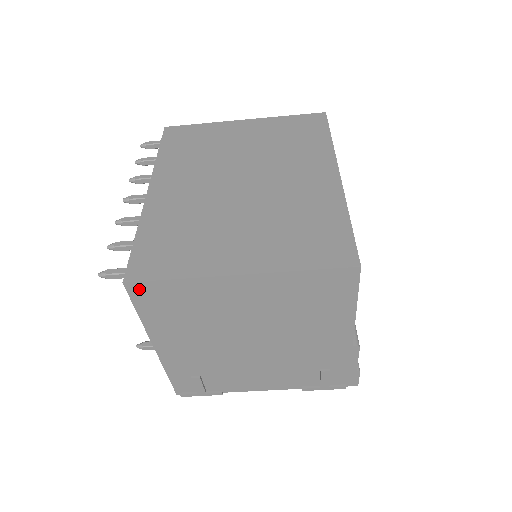
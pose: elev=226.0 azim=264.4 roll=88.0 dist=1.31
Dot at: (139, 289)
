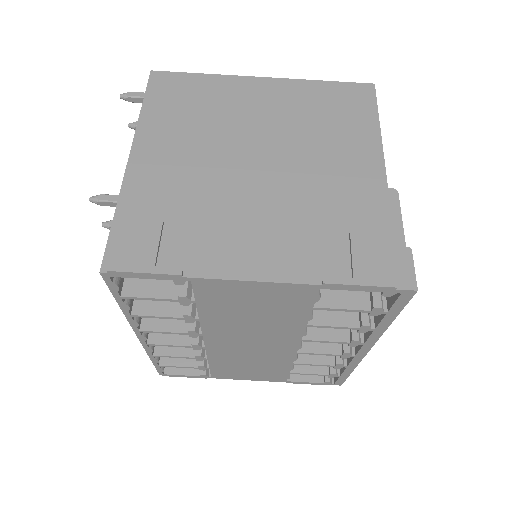
Dot at: (162, 79)
